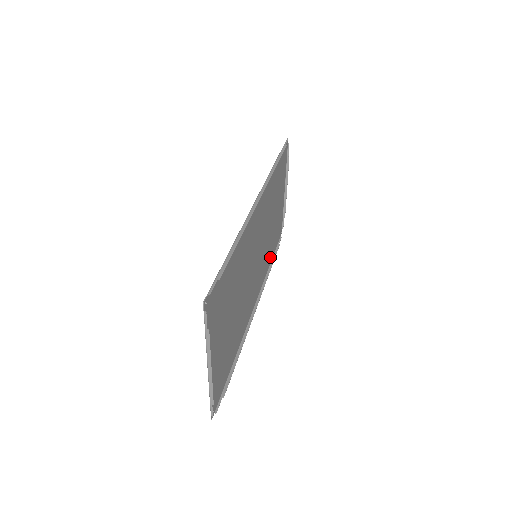
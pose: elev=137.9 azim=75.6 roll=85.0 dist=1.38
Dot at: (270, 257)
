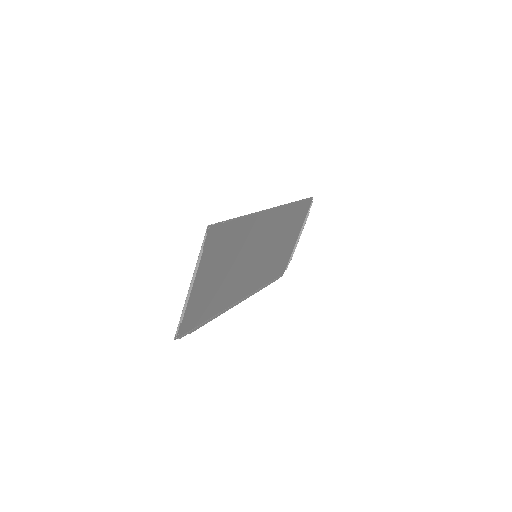
Dot at: (267, 279)
